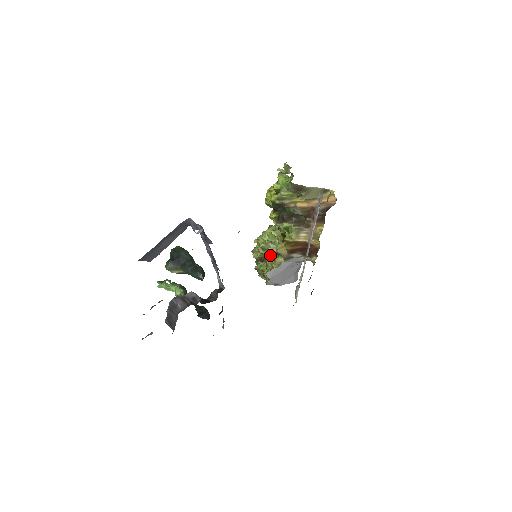
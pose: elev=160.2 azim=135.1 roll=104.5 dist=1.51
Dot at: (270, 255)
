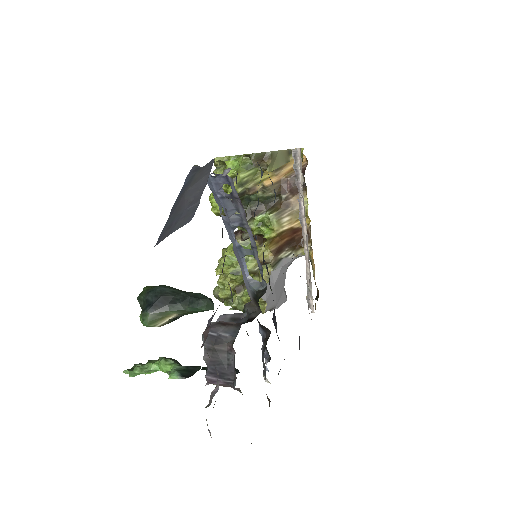
Dot at: occluded
